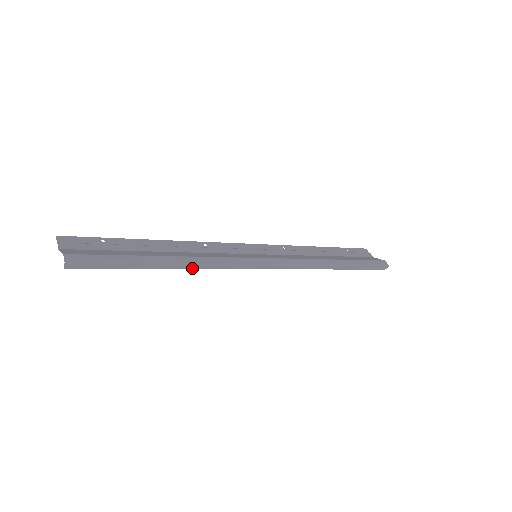
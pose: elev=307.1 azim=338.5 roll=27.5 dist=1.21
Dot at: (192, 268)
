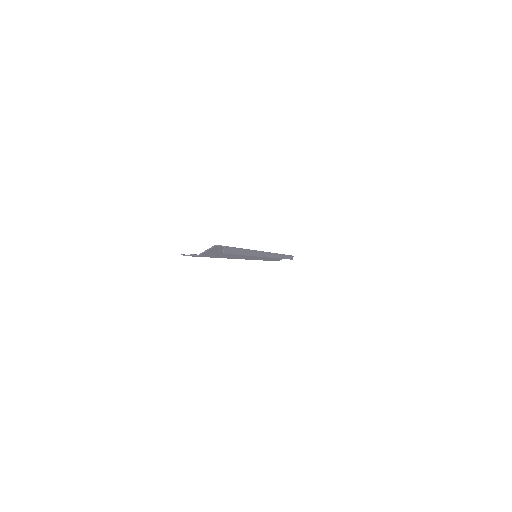
Dot at: (254, 255)
